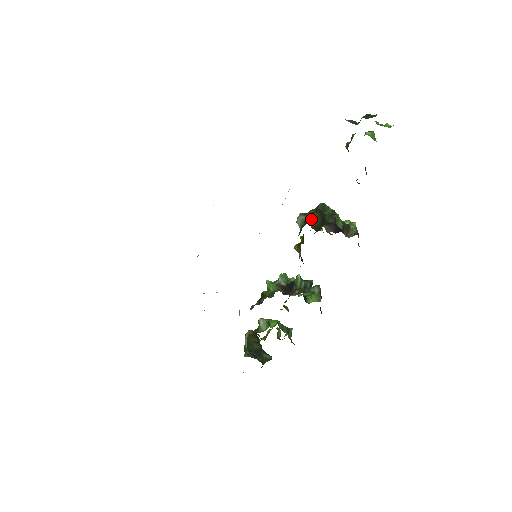
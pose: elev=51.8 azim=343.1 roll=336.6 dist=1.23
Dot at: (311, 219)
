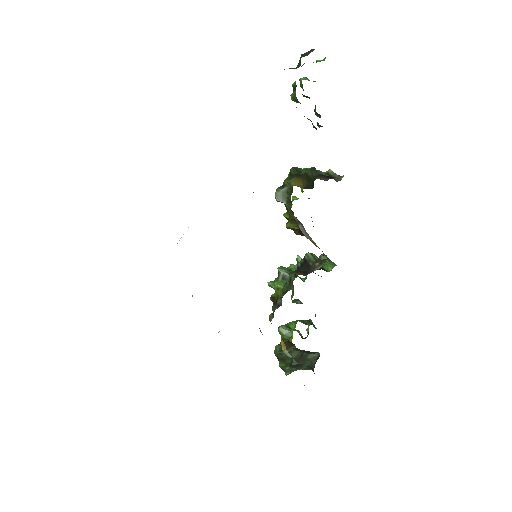
Dot at: (295, 184)
